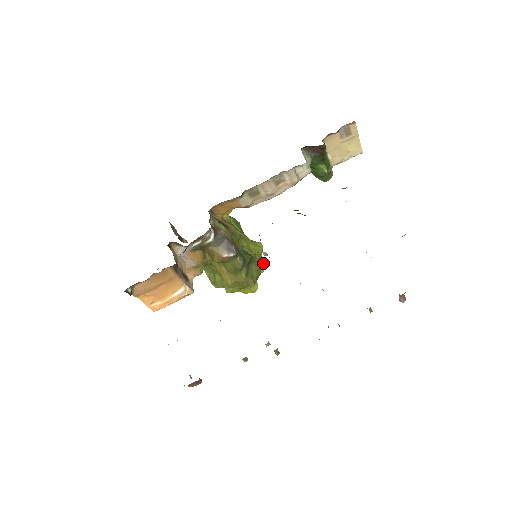
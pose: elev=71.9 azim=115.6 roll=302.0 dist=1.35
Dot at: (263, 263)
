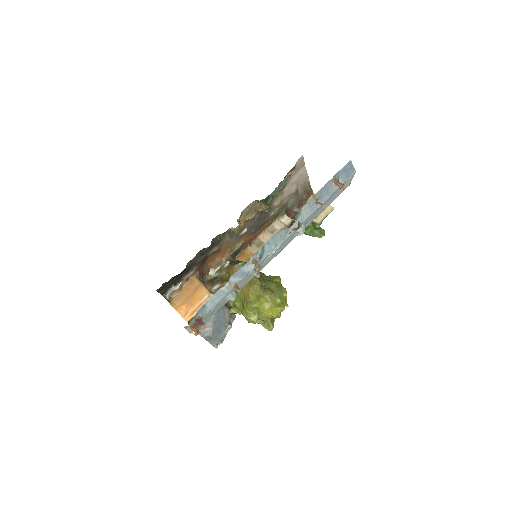
Dot at: (283, 288)
